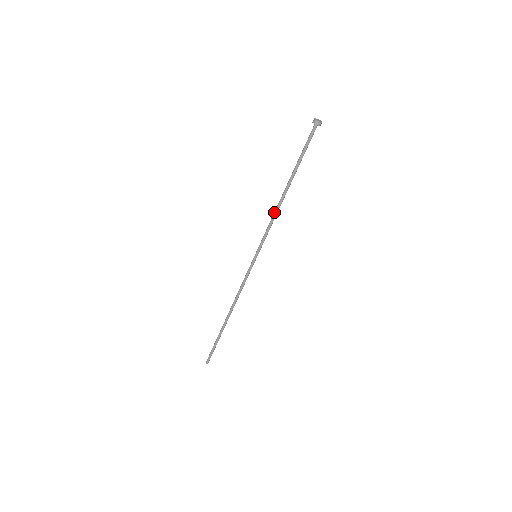
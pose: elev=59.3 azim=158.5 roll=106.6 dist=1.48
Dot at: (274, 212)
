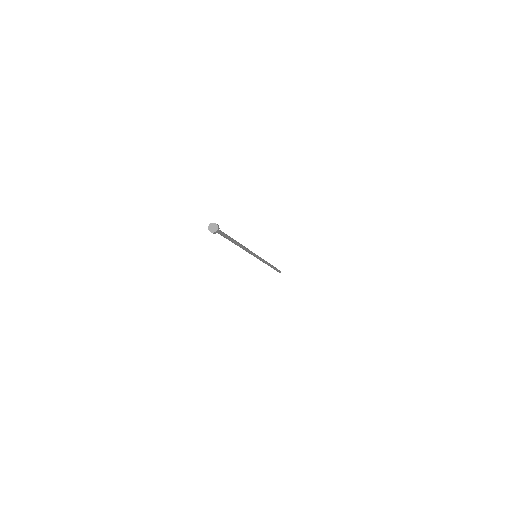
Dot at: occluded
